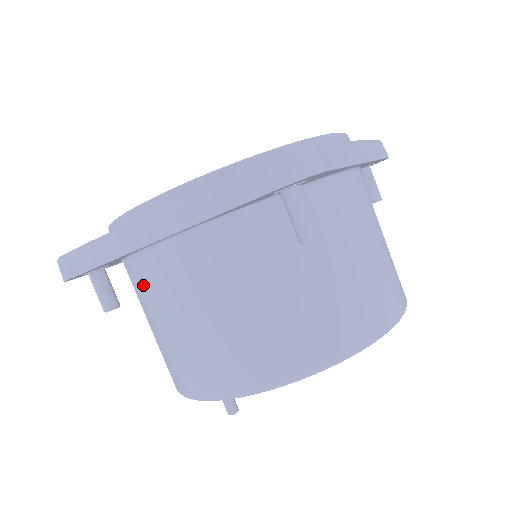
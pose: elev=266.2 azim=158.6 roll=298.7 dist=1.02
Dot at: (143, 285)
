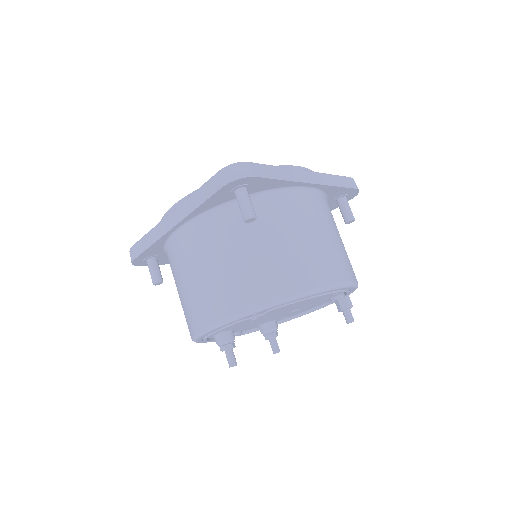
Dot at: (171, 262)
